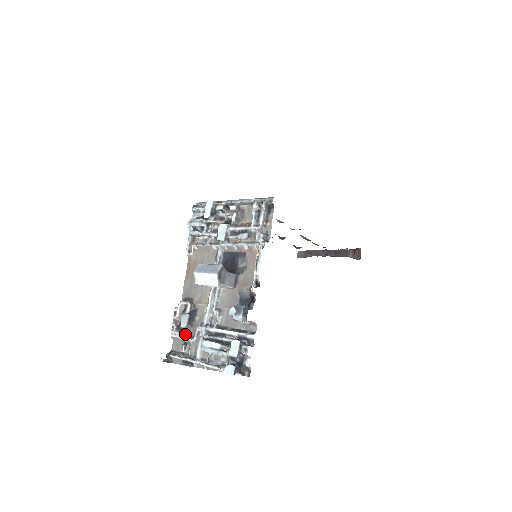
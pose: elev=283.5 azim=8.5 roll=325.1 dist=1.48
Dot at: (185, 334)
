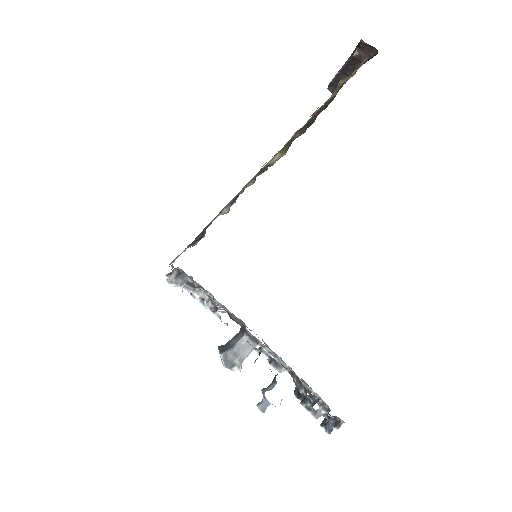
Dot at: occluded
